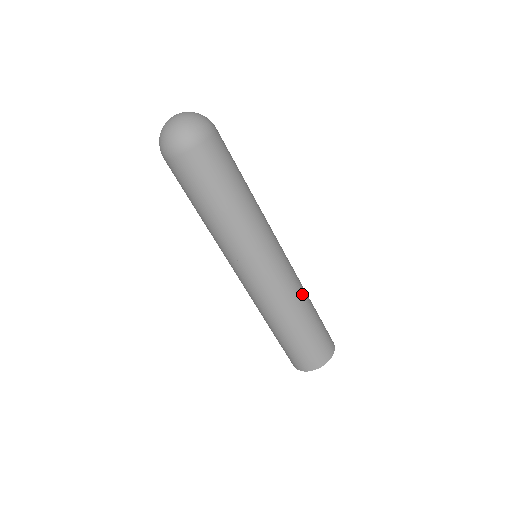
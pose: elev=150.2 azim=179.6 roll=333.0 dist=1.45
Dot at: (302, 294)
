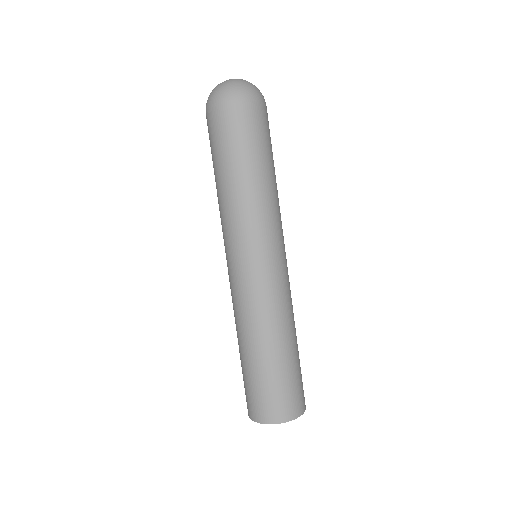
Dot at: (293, 315)
